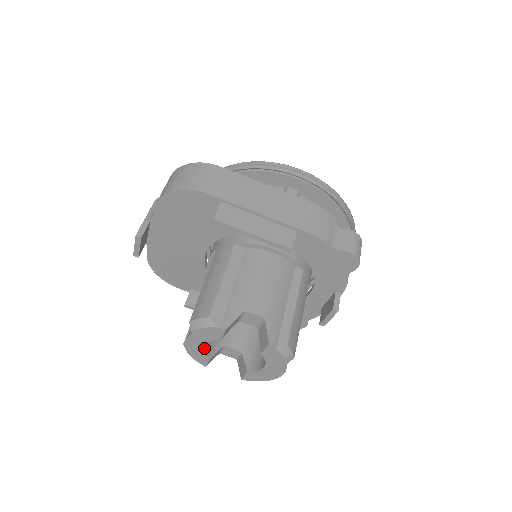
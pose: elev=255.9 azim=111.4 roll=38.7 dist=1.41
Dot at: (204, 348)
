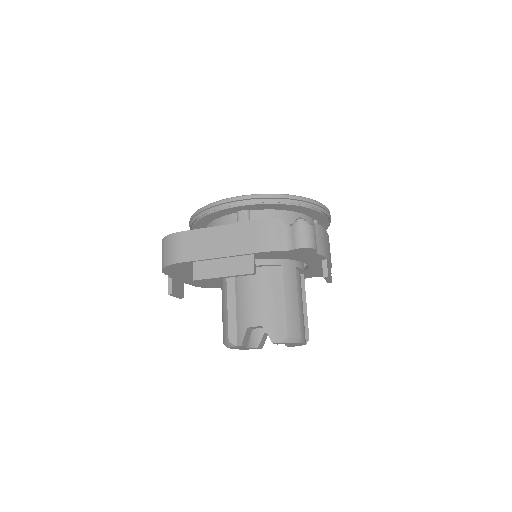
Dot at: (247, 348)
